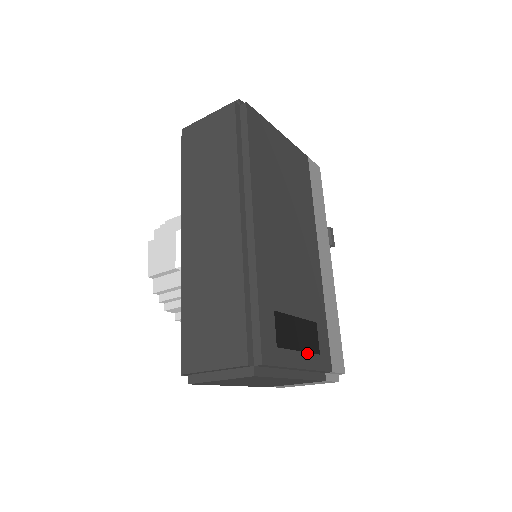
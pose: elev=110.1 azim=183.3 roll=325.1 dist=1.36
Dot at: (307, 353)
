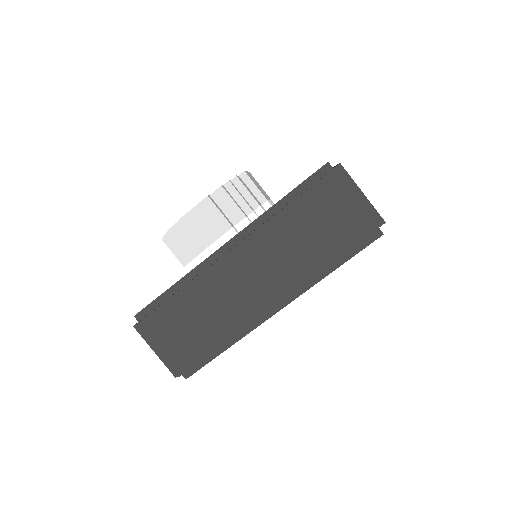
Dot at: occluded
